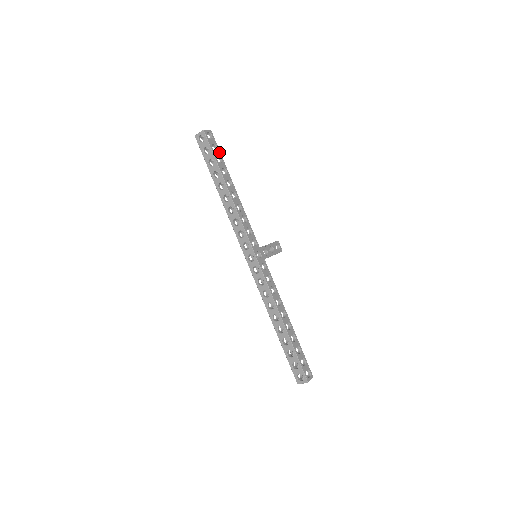
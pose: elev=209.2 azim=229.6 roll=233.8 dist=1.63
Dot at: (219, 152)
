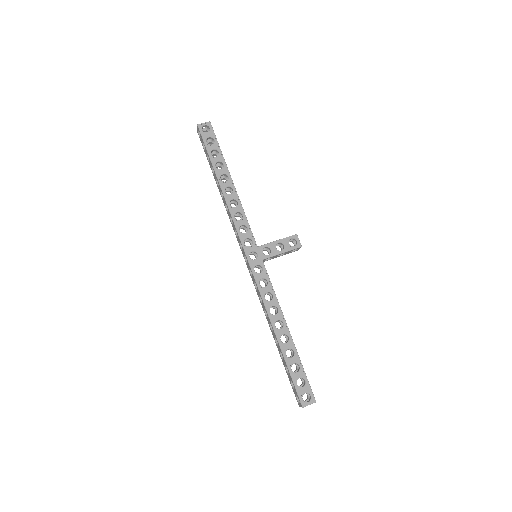
Dot at: (217, 144)
